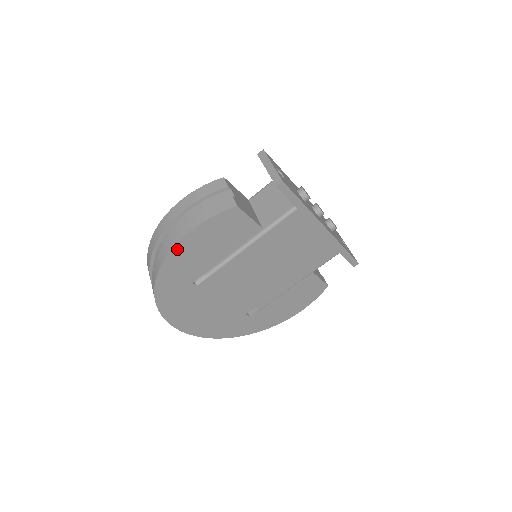
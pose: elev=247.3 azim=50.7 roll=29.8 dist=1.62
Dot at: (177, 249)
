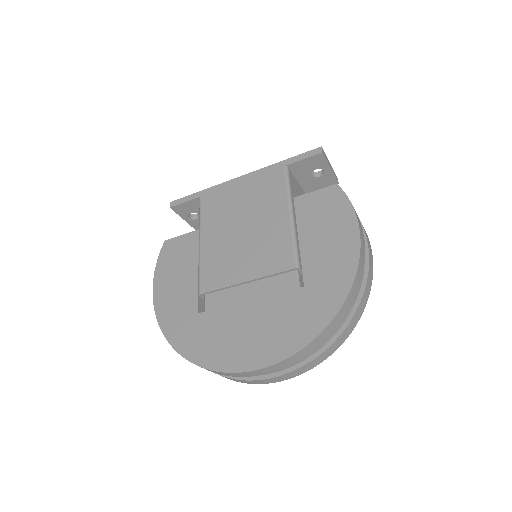
Dot at: (157, 302)
